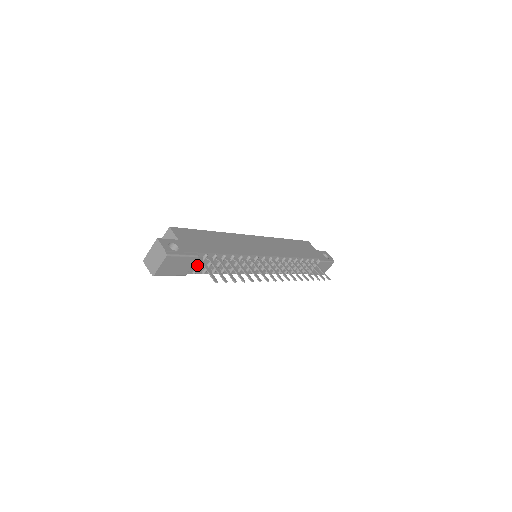
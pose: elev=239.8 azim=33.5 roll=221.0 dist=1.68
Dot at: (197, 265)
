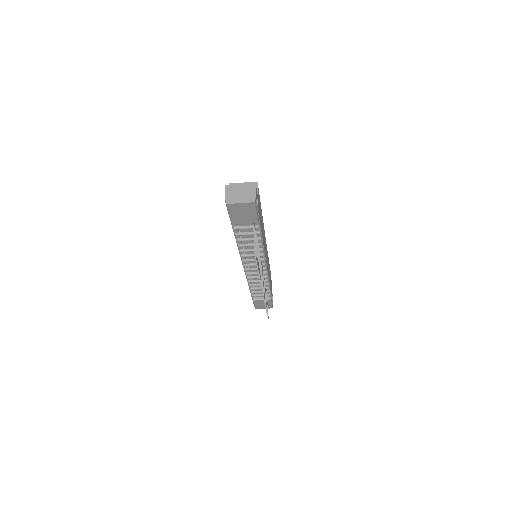
Dot at: (244, 226)
